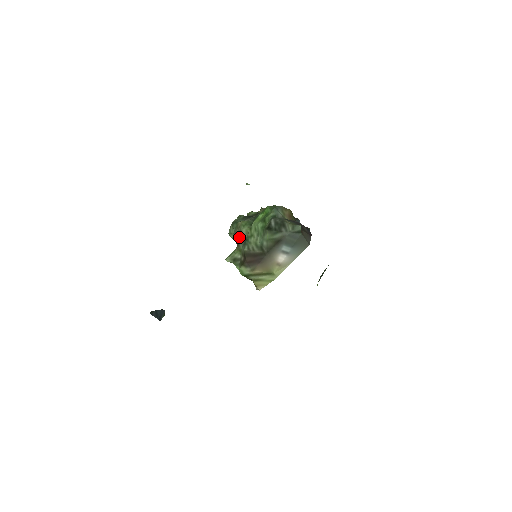
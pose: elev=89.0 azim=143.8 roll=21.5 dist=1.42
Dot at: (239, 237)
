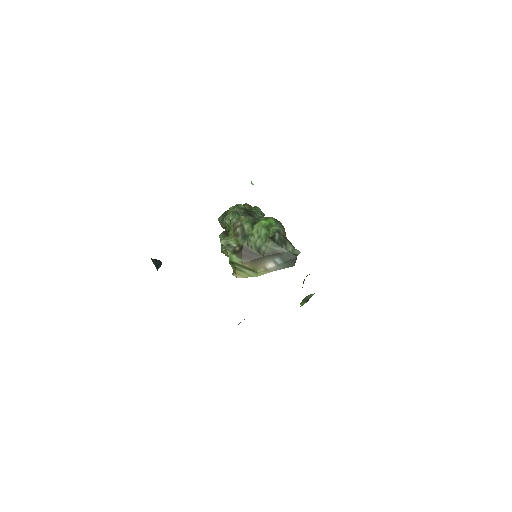
Dot at: (240, 229)
